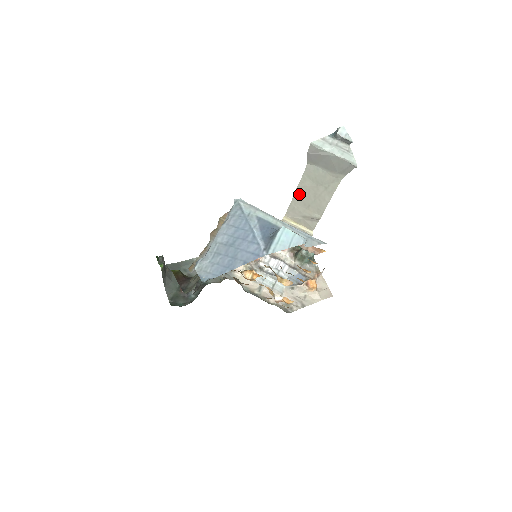
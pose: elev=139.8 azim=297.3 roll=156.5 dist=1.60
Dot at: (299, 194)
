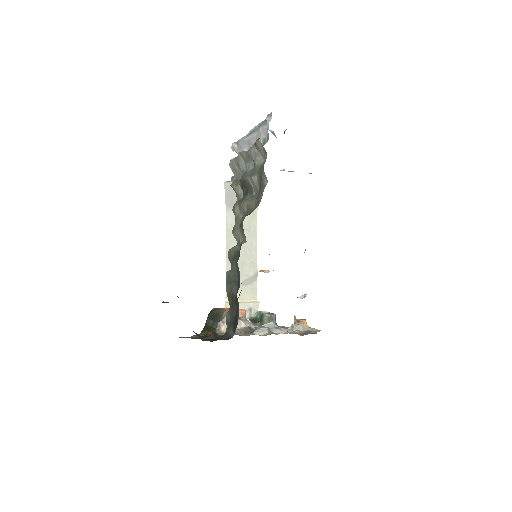
Dot at: occluded
